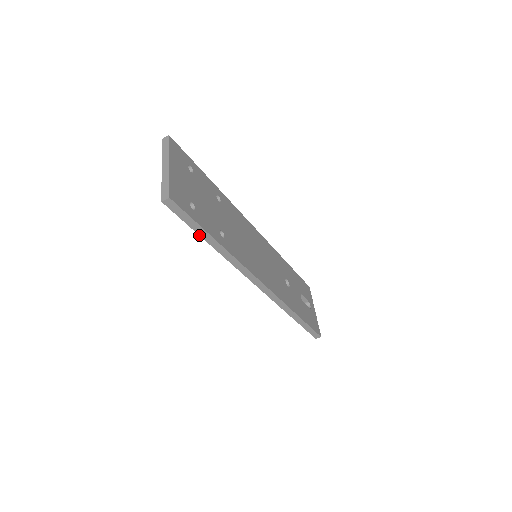
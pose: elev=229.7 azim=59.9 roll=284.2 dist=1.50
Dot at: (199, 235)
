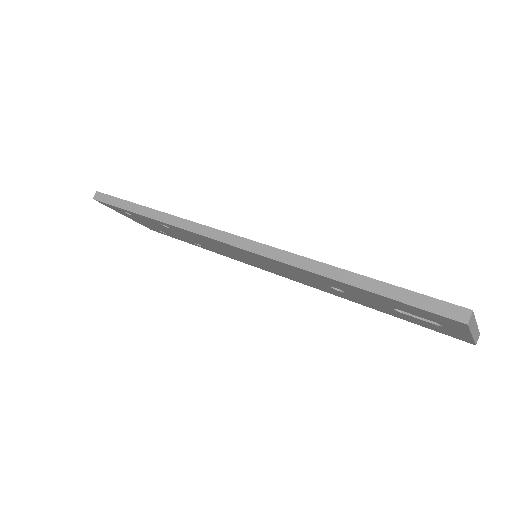
Dot at: (130, 212)
